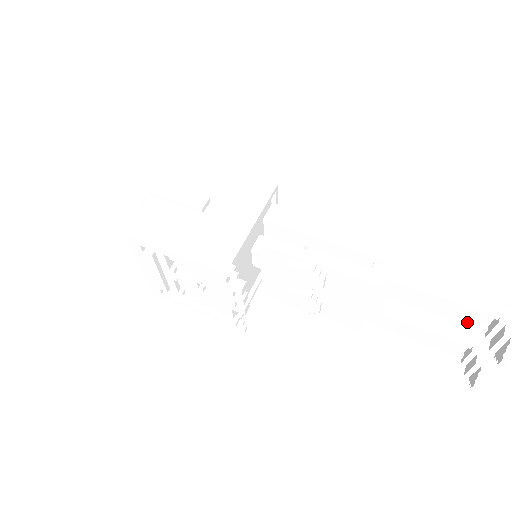
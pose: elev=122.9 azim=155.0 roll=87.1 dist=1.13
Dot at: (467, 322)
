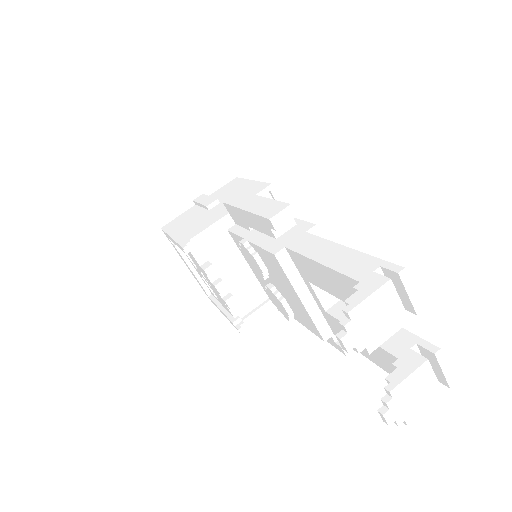
Dot at: occluded
